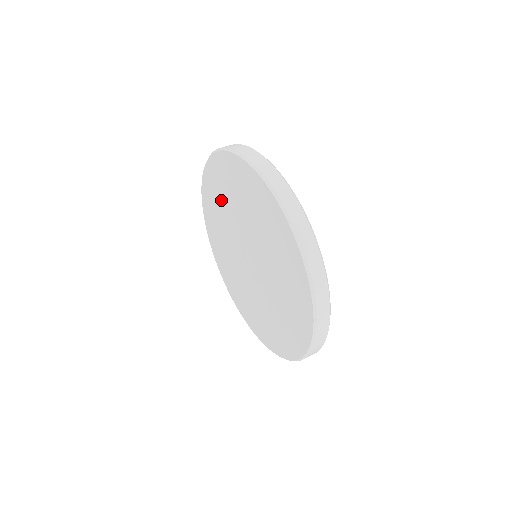
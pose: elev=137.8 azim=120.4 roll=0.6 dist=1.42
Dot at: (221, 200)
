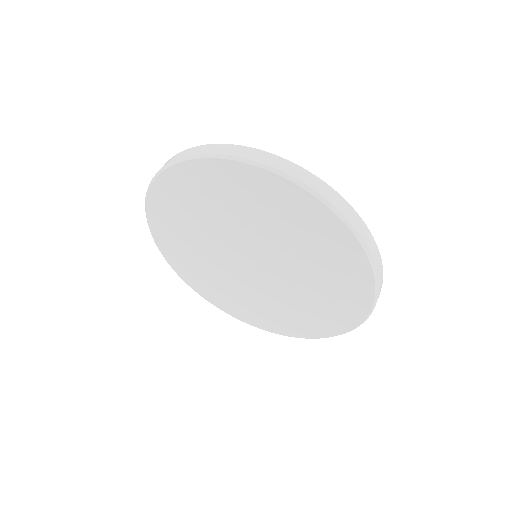
Dot at: (185, 231)
